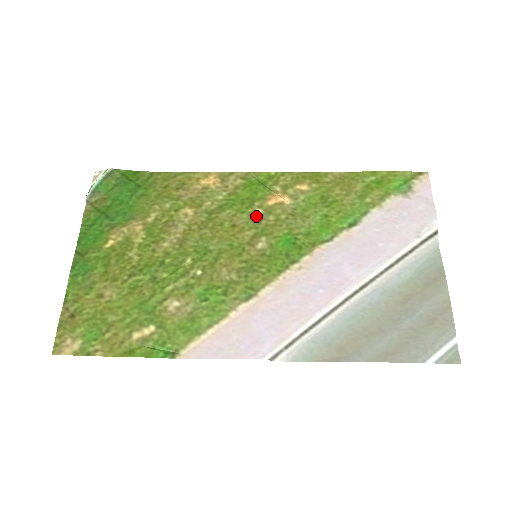
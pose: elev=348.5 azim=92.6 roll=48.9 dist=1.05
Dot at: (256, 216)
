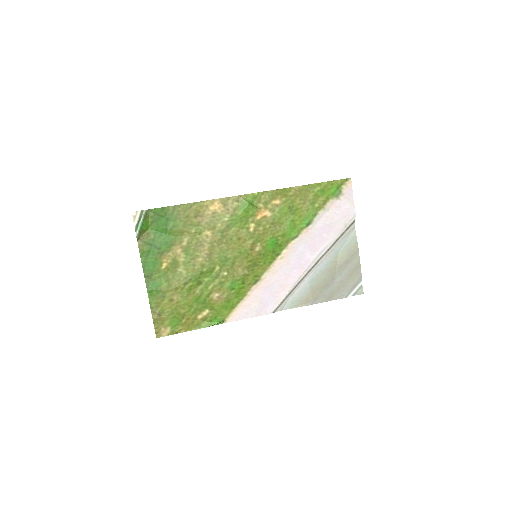
Dot at: (251, 229)
